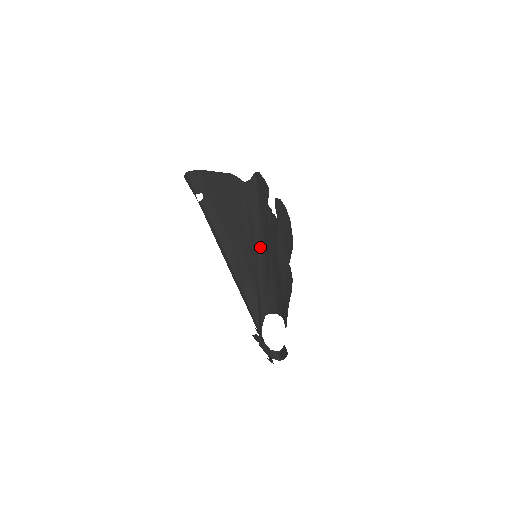
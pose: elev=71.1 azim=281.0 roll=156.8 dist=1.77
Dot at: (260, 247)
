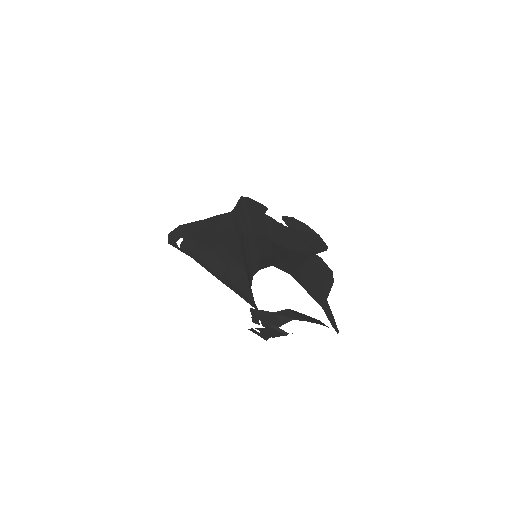
Dot at: (247, 233)
